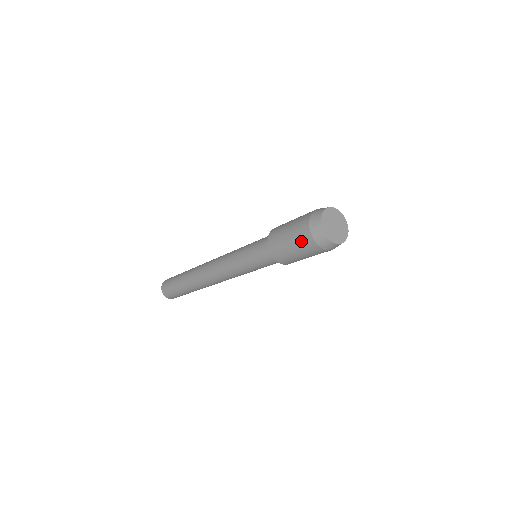
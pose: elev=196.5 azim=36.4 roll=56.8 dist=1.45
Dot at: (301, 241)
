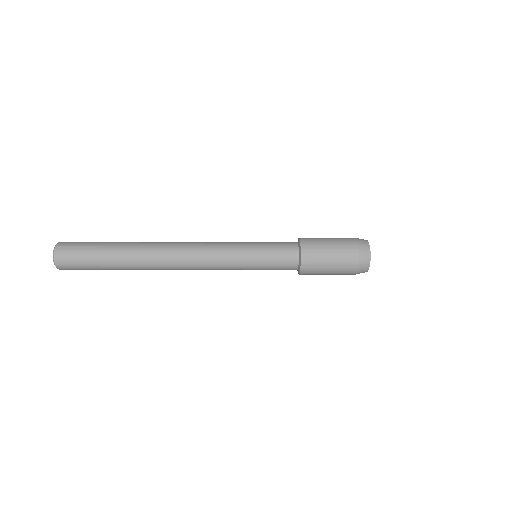
Dot at: (343, 273)
